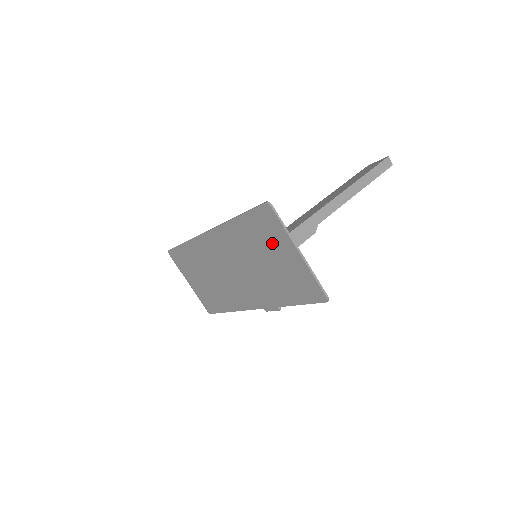
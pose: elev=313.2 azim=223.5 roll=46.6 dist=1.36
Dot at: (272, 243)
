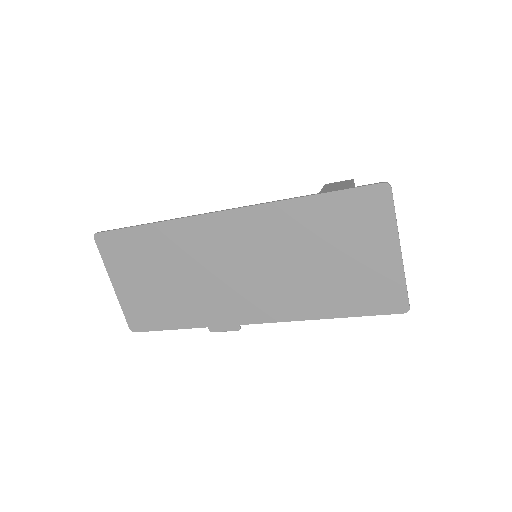
Dot at: (358, 235)
